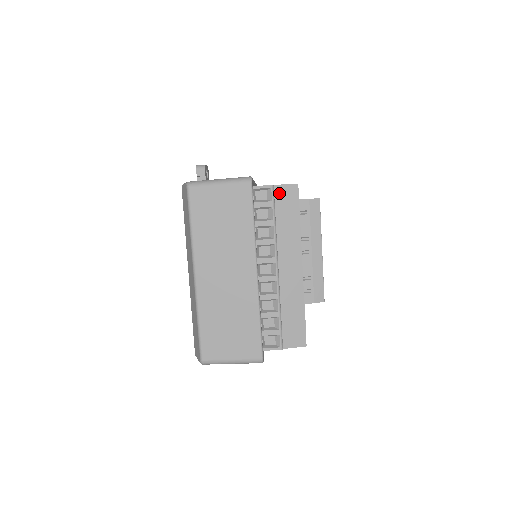
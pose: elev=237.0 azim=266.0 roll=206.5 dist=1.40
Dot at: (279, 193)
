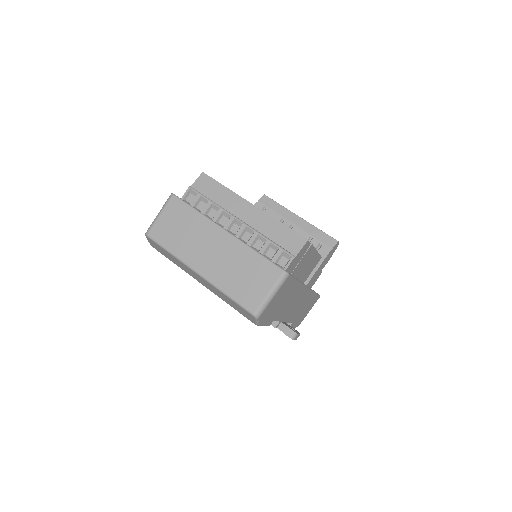
Dot at: (198, 187)
